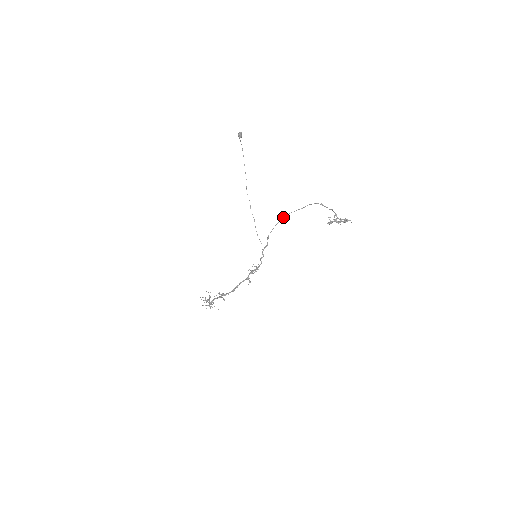
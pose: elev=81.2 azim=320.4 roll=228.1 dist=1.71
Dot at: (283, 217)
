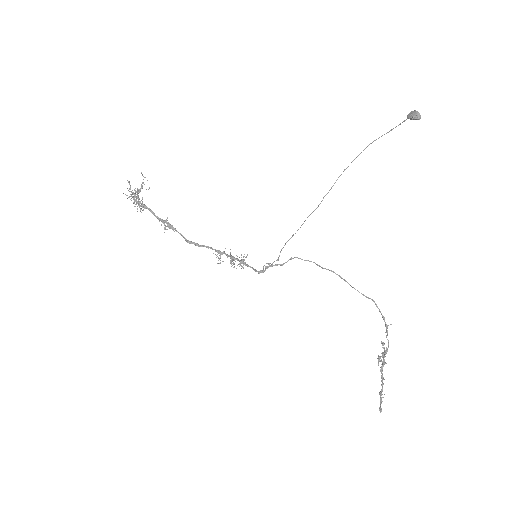
Dot at: occluded
